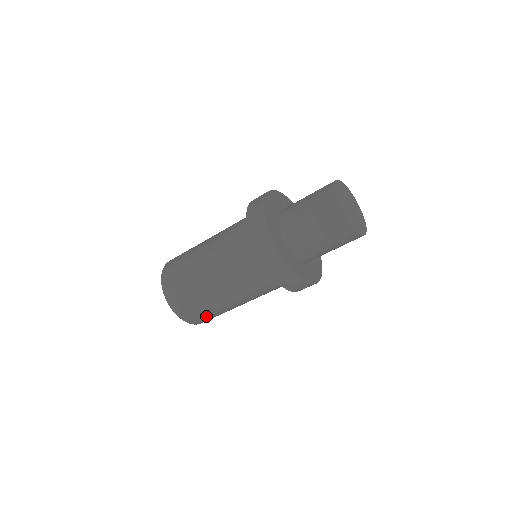
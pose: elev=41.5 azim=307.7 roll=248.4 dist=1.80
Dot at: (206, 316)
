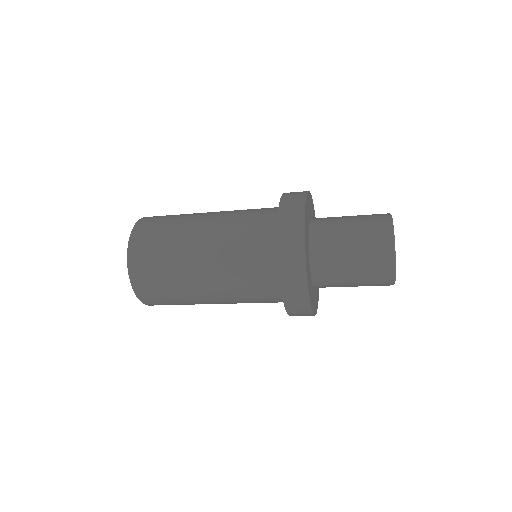
Dot at: occluded
